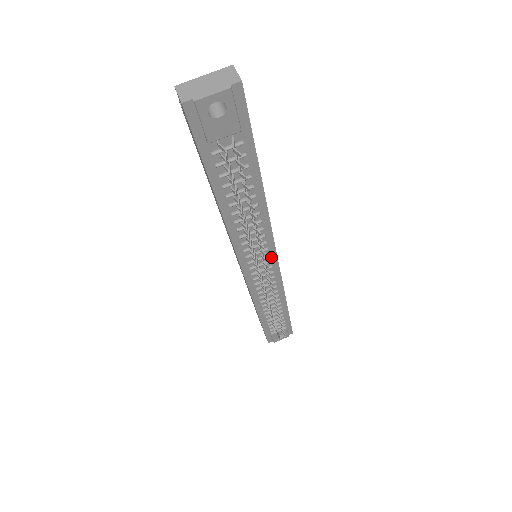
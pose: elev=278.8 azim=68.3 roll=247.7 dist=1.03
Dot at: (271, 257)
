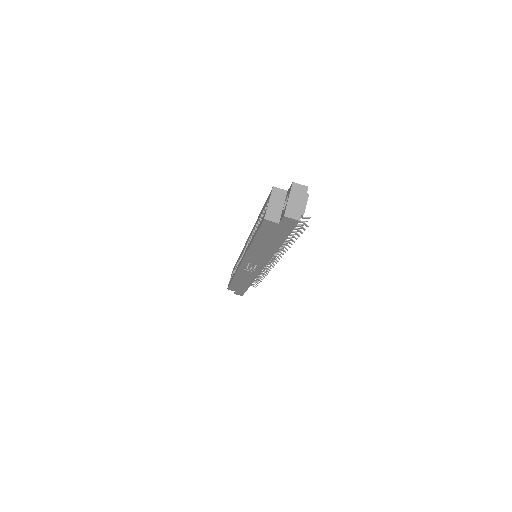
Dot at: occluded
